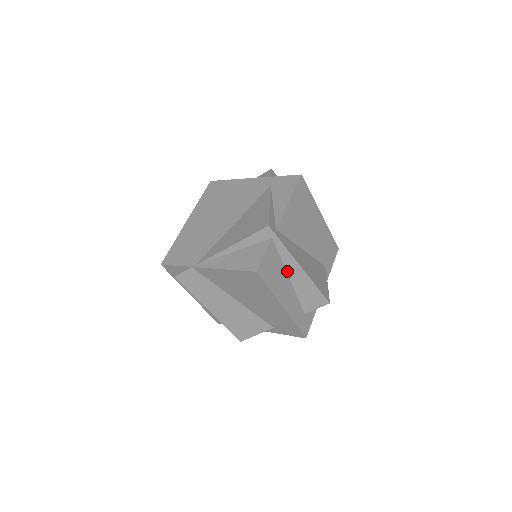
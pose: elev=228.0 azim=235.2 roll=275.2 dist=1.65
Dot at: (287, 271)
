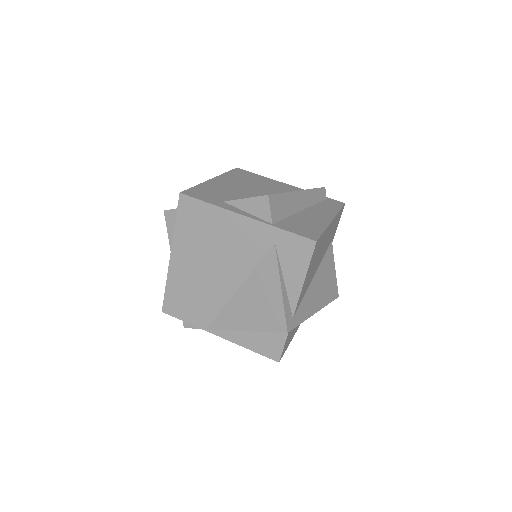
Dot at: occluded
